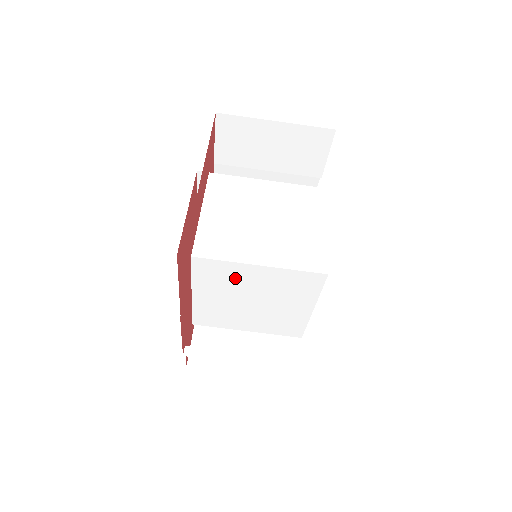
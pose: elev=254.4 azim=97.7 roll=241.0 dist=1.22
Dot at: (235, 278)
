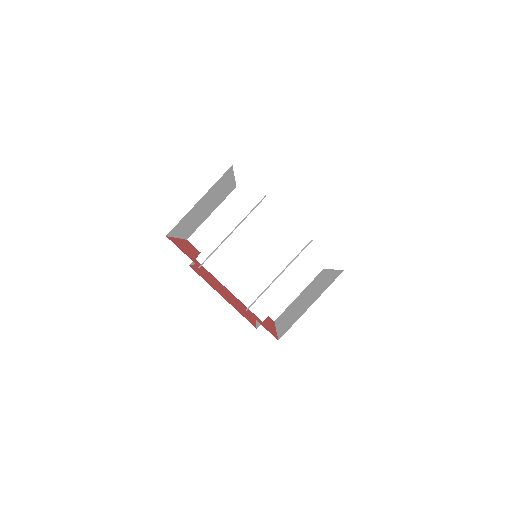
Dot at: (229, 250)
